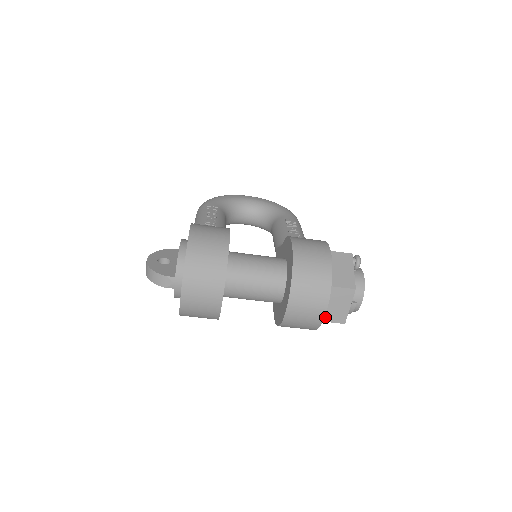
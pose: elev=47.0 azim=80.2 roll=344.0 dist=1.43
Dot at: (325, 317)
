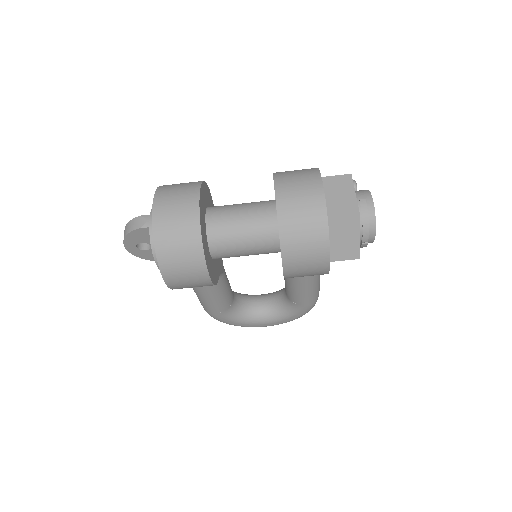
Dot at: (331, 212)
